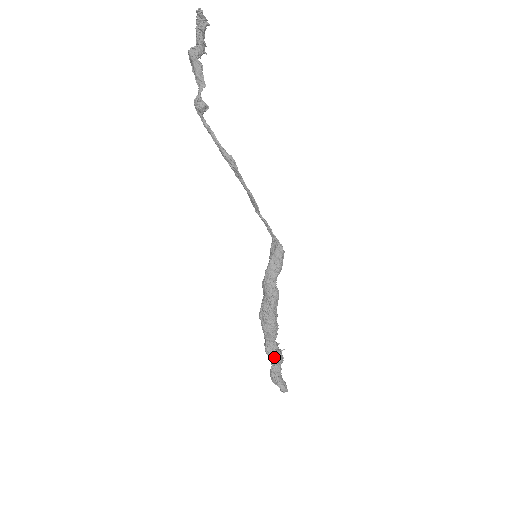
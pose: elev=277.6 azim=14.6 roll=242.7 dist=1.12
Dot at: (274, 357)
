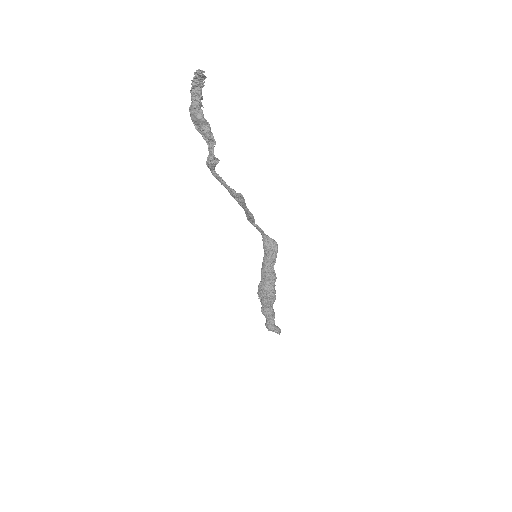
Dot at: (272, 316)
